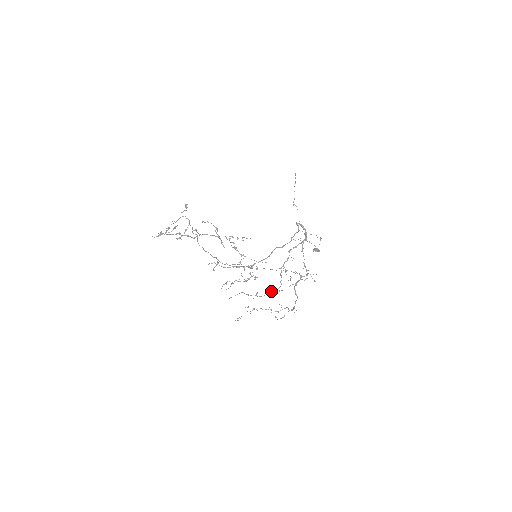
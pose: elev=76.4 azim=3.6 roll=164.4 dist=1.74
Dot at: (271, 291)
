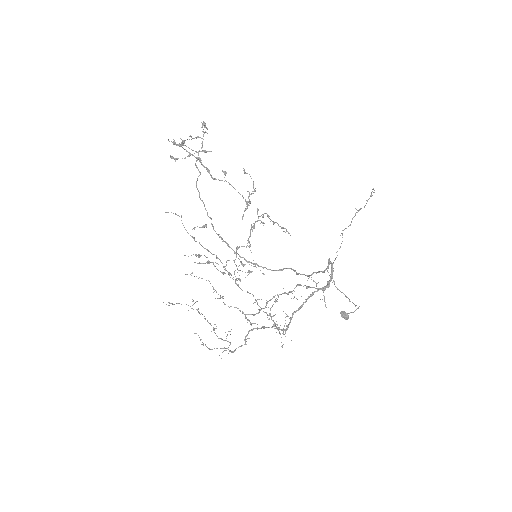
Dot at: occluded
